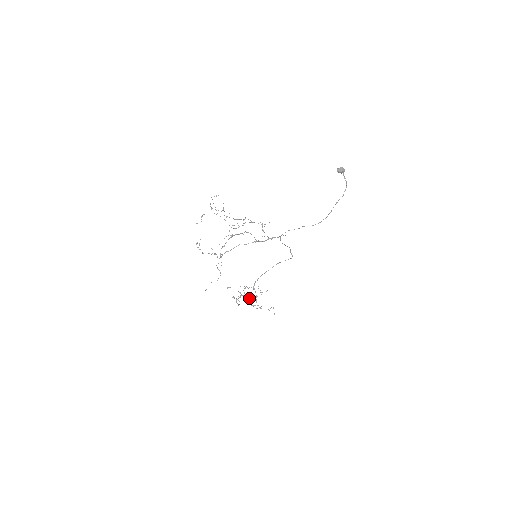
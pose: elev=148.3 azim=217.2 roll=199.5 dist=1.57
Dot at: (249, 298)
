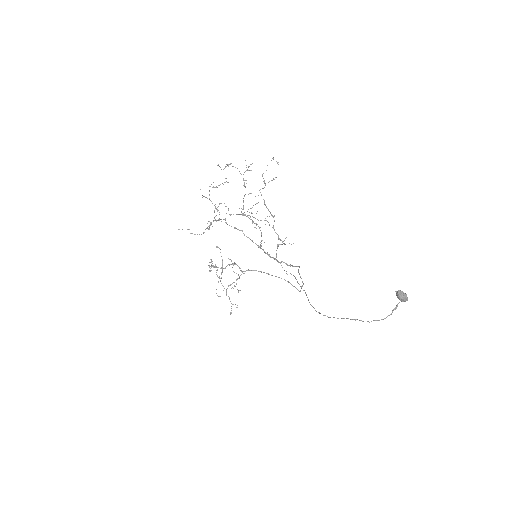
Dot at: occluded
